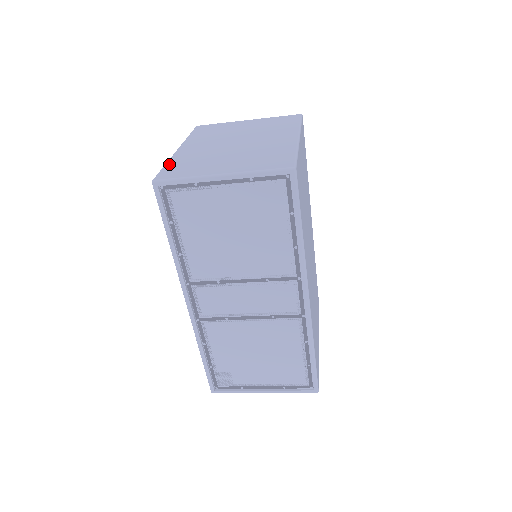
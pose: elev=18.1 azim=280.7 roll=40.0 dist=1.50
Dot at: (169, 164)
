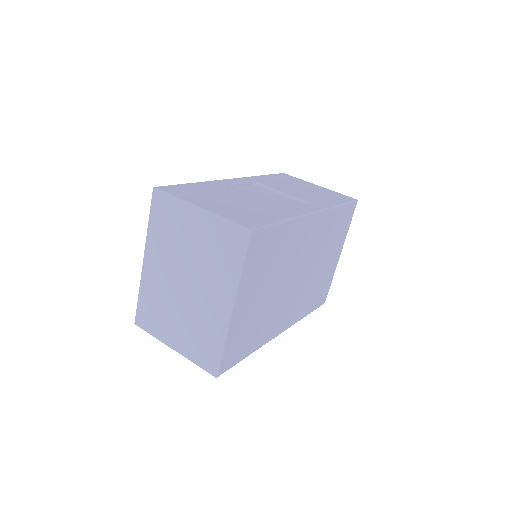
Dot at: (140, 298)
